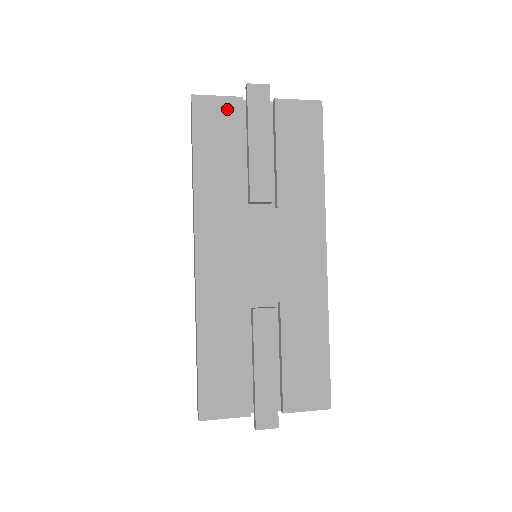
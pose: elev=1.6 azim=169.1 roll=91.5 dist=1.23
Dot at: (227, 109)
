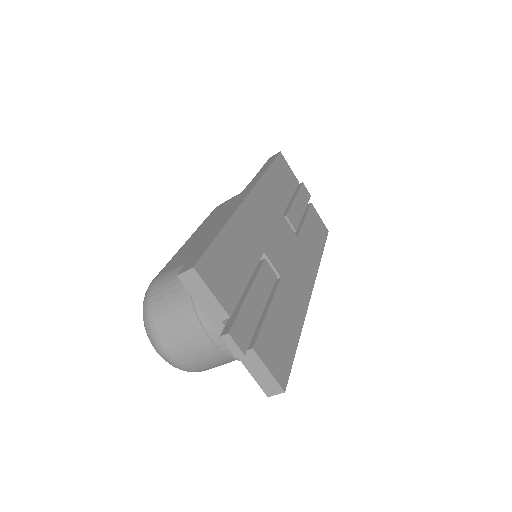
Dot at: (292, 176)
